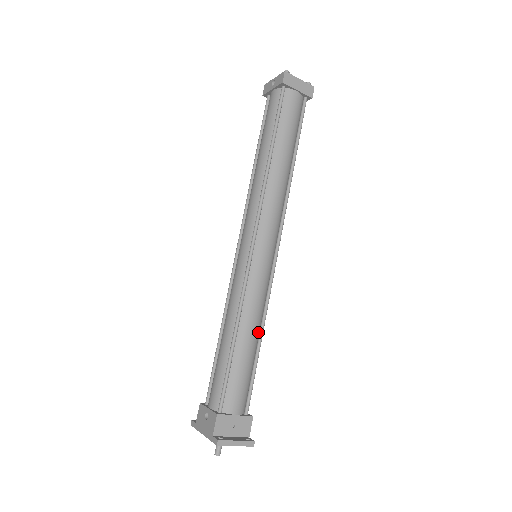
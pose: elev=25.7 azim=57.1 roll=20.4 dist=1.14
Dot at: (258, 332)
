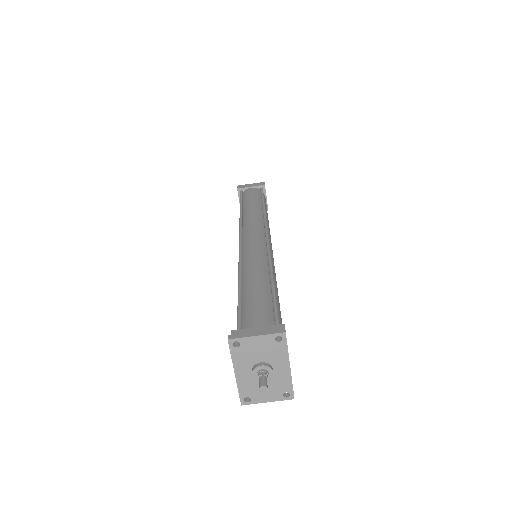
Dot at: (268, 278)
